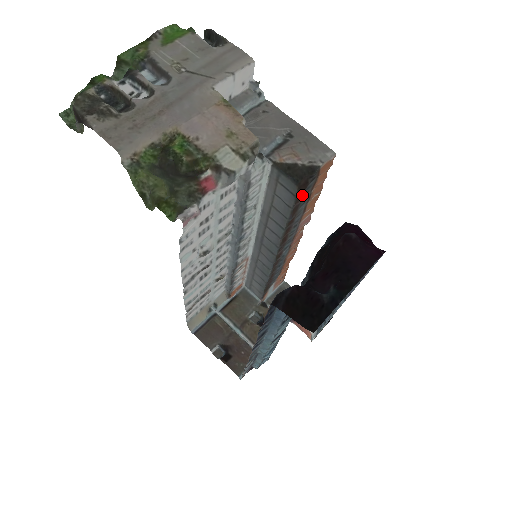
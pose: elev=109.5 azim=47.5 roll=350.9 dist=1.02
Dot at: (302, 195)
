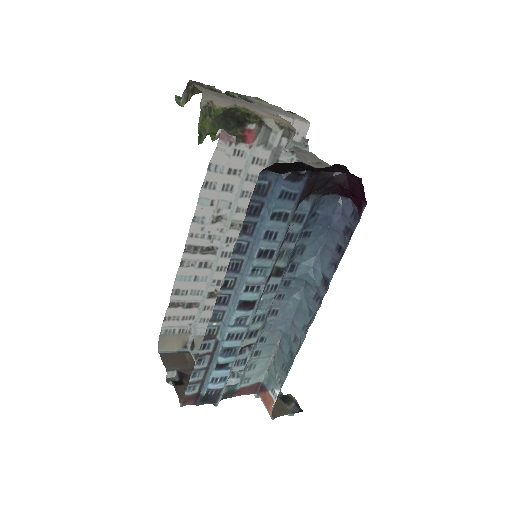
Dot at: occluded
